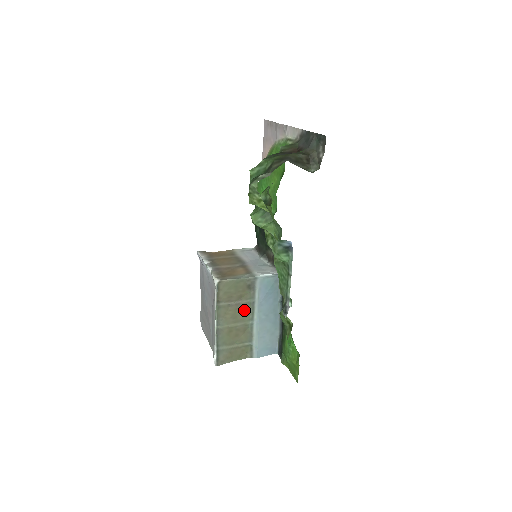
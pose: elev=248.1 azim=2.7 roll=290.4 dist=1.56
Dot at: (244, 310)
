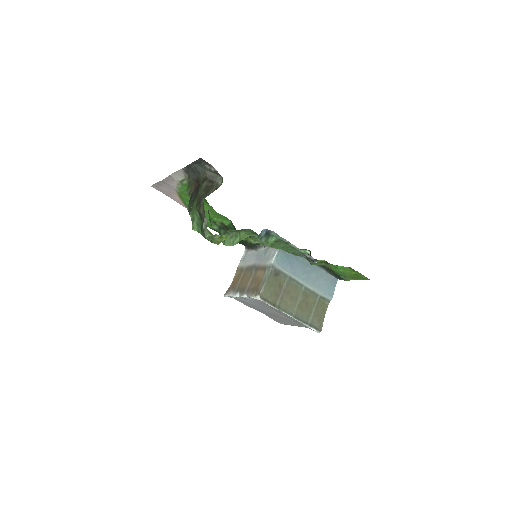
Dot at: (291, 288)
